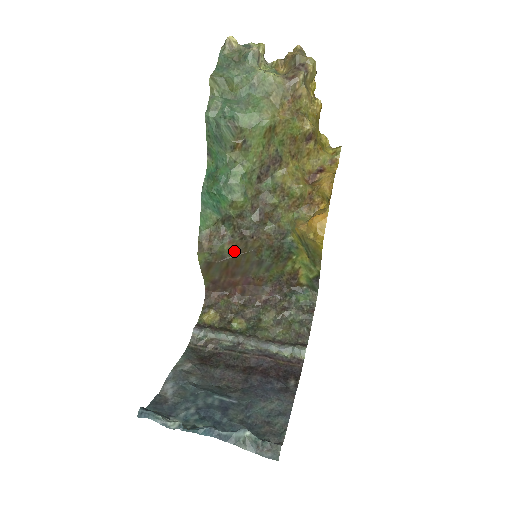
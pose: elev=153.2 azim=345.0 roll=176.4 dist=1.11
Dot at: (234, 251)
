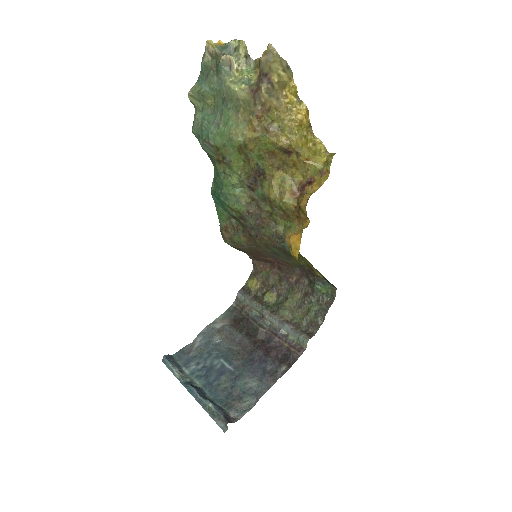
Dot at: (249, 243)
